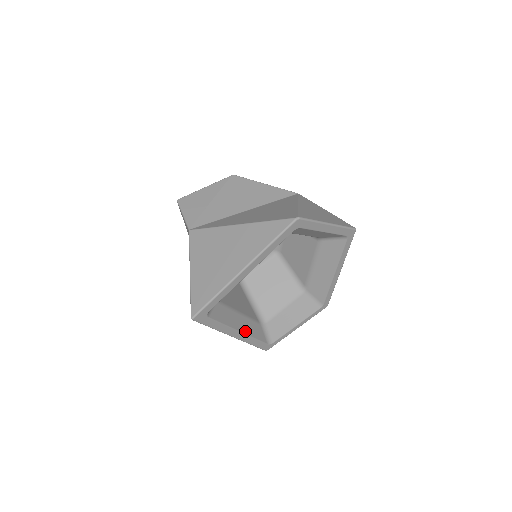
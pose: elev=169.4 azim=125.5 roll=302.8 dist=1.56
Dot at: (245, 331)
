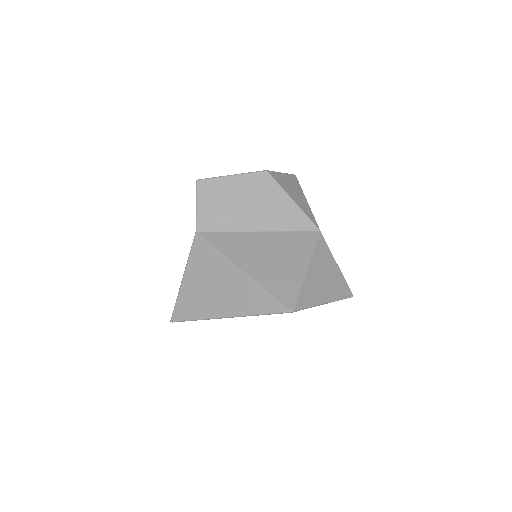
Dot at: occluded
